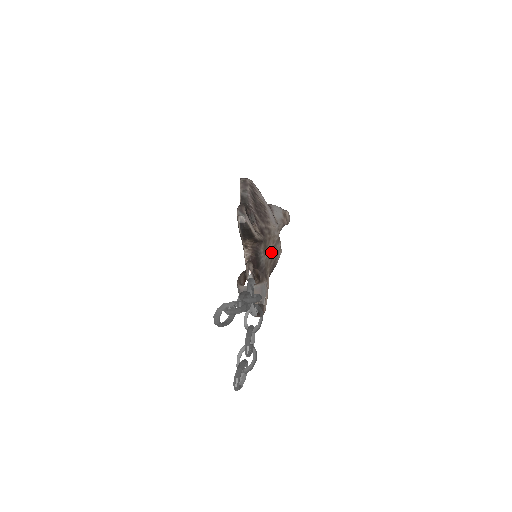
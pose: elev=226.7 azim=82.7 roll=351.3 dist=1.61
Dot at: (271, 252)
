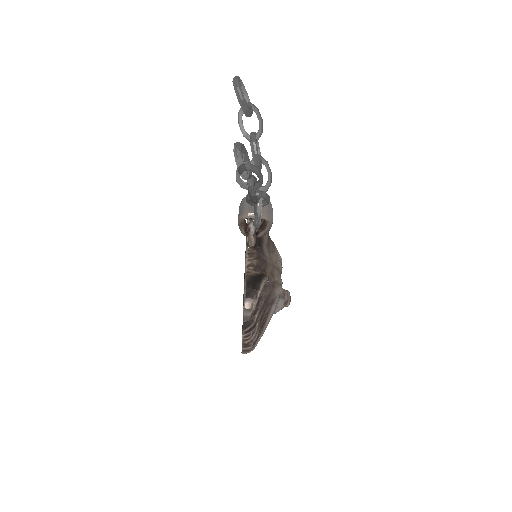
Dot at: (272, 267)
